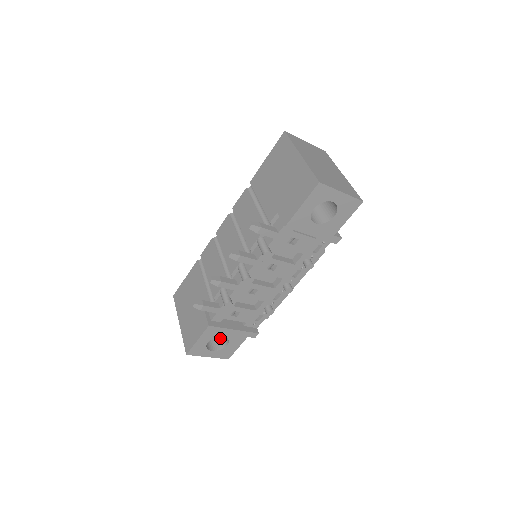
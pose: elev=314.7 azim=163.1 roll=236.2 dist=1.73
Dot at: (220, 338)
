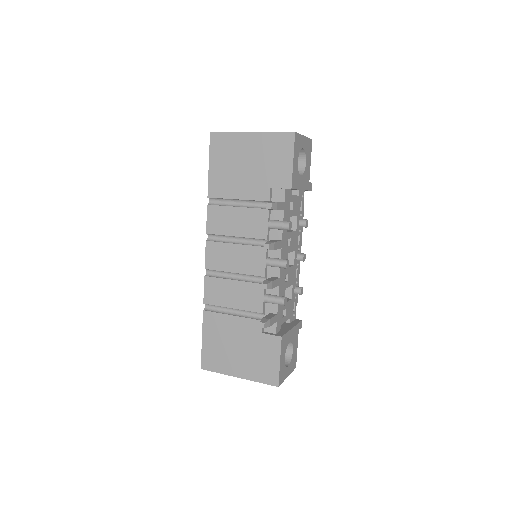
Dot at: occluded
